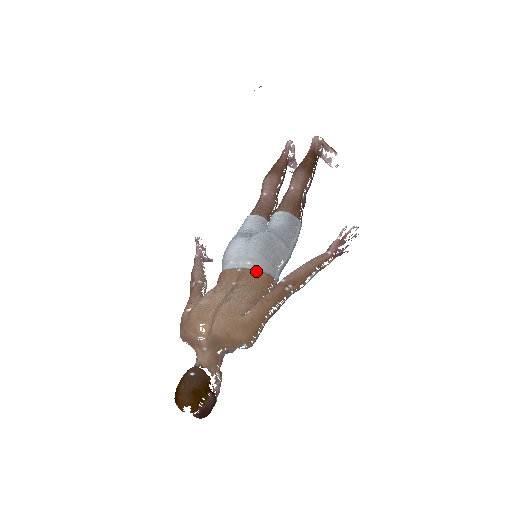
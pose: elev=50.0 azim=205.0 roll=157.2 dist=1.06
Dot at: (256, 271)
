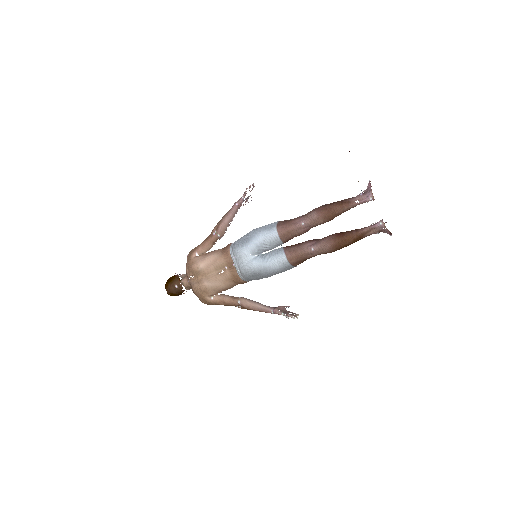
Dot at: (238, 277)
